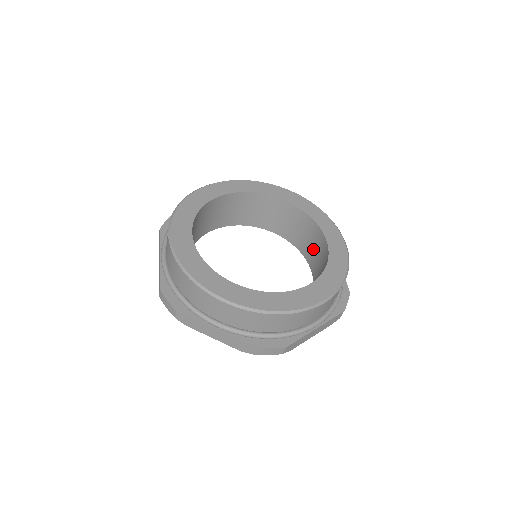
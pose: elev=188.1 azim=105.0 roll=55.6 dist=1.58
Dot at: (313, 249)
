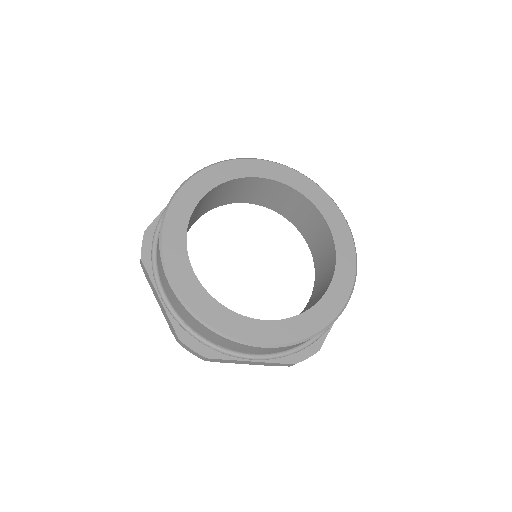
Dot at: (305, 221)
